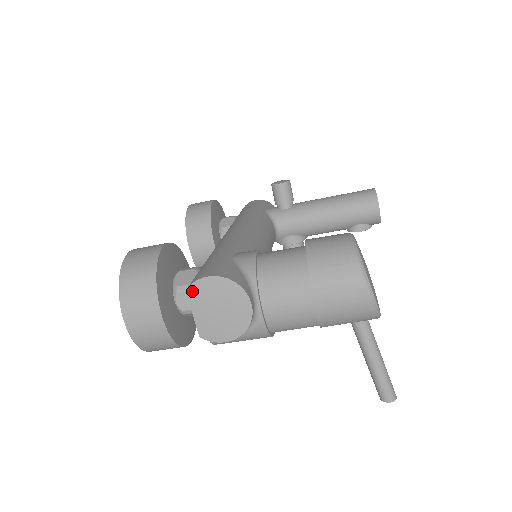
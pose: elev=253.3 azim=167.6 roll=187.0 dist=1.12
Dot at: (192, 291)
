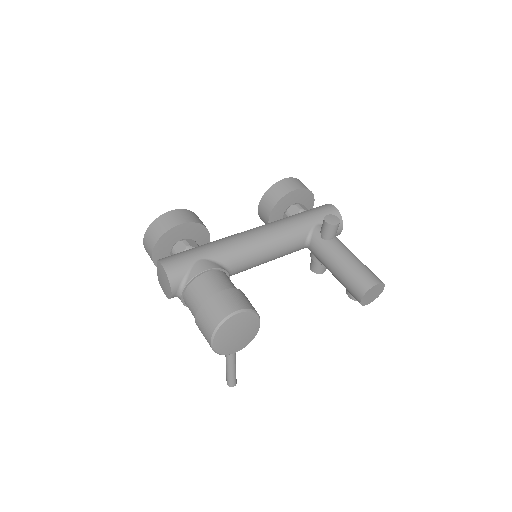
Dot at: (158, 263)
